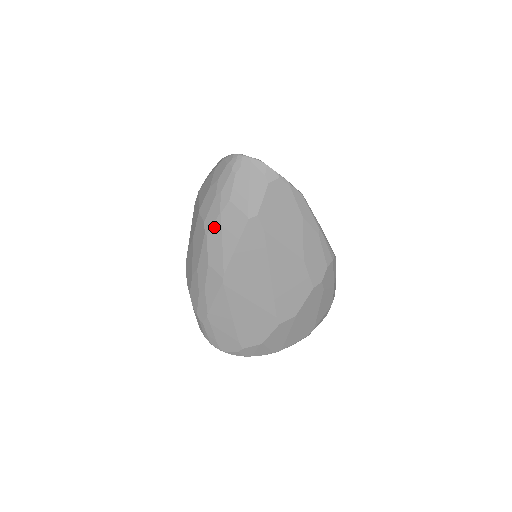
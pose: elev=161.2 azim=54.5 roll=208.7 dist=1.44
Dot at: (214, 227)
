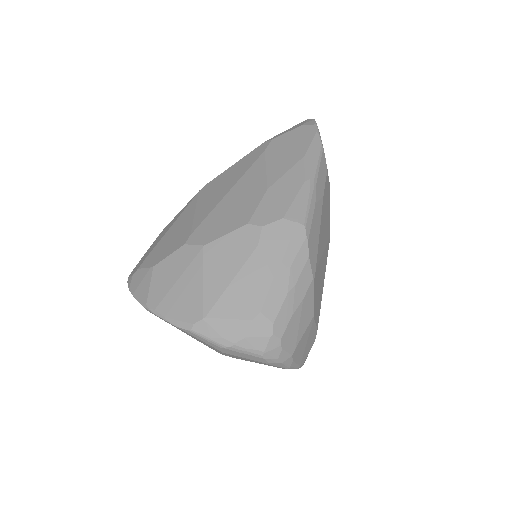
Dot at: occluded
